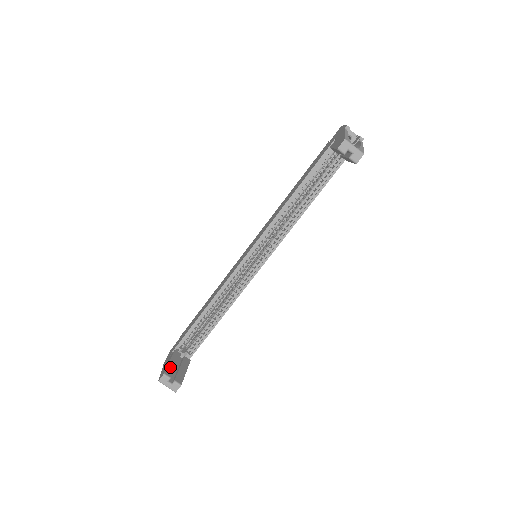
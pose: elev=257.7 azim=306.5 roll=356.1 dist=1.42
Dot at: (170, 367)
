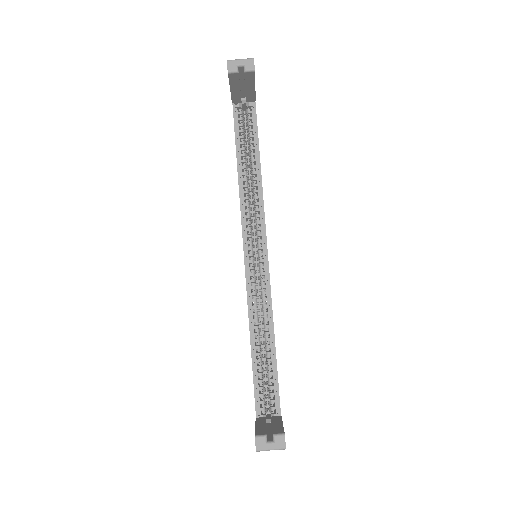
Dot at: (259, 429)
